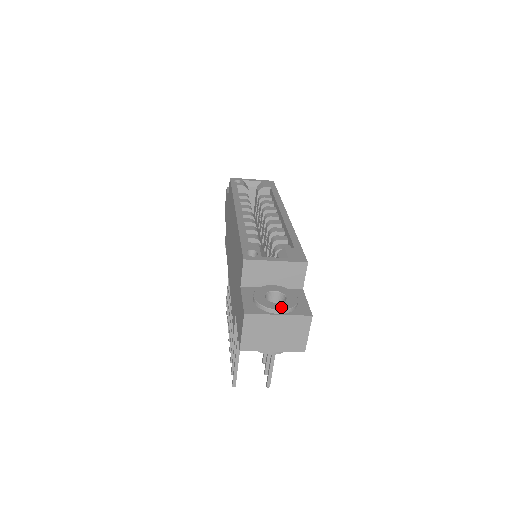
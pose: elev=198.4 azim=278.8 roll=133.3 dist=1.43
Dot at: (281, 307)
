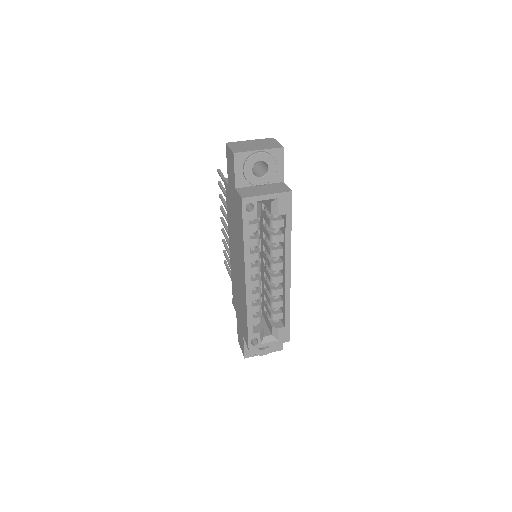
Dot at: (266, 353)
